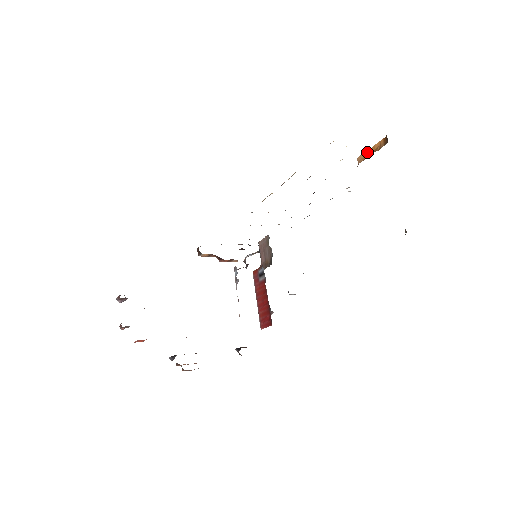
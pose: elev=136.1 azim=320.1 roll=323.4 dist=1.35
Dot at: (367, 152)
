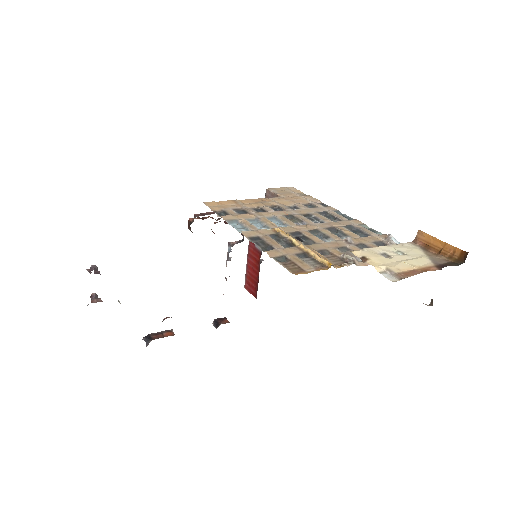
Dot at: (434, 239)
